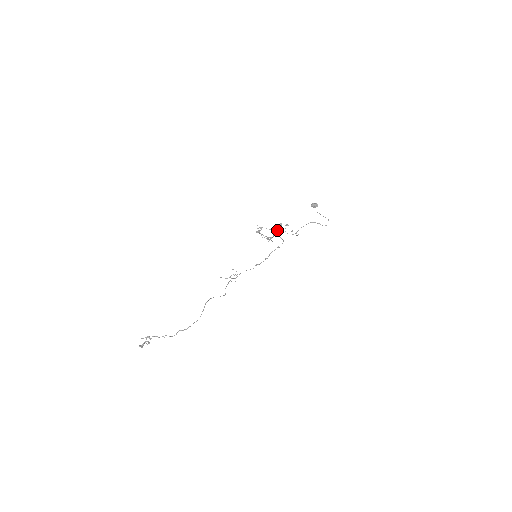
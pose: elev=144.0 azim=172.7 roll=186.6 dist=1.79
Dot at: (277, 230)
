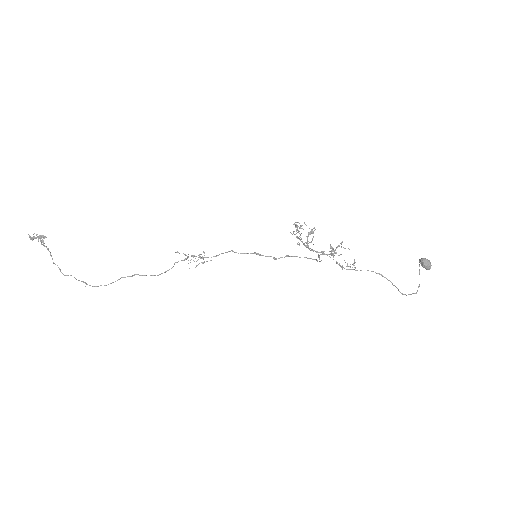
Dot at: (322, 252)
